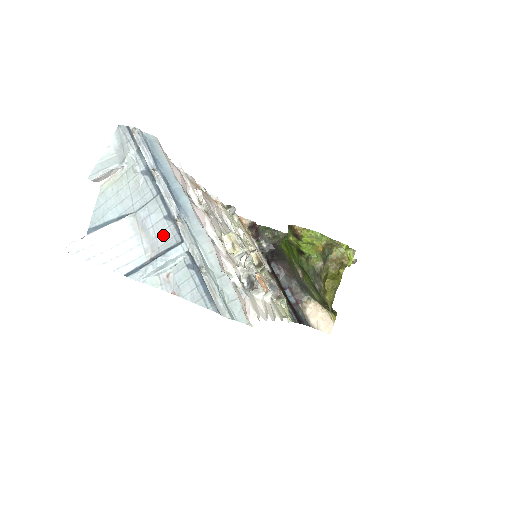
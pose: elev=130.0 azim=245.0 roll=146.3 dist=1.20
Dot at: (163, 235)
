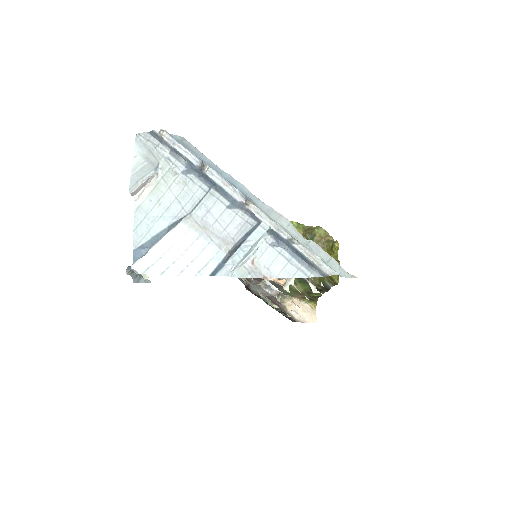
Dot at: (233, 225)
